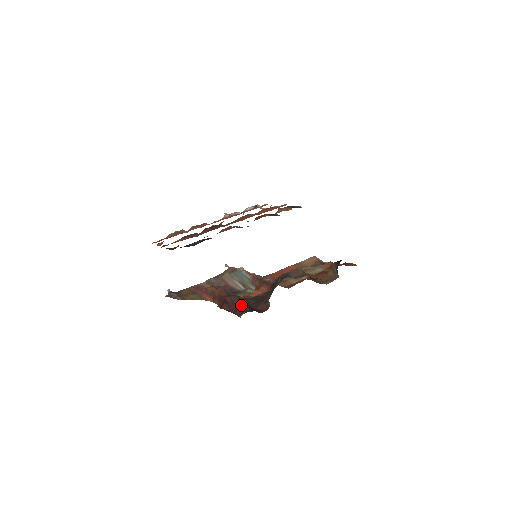
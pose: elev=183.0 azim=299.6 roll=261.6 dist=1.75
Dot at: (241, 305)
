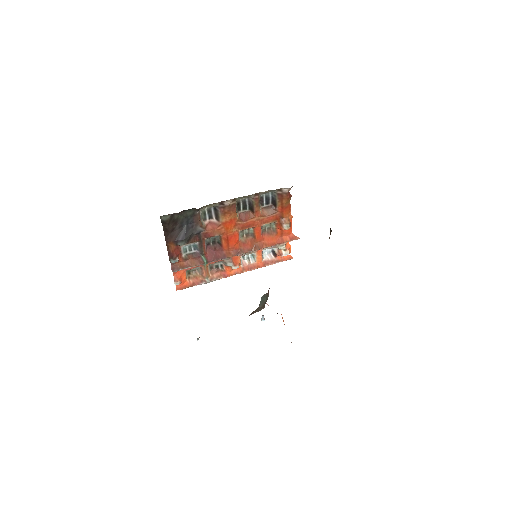
Dot at: occluded
